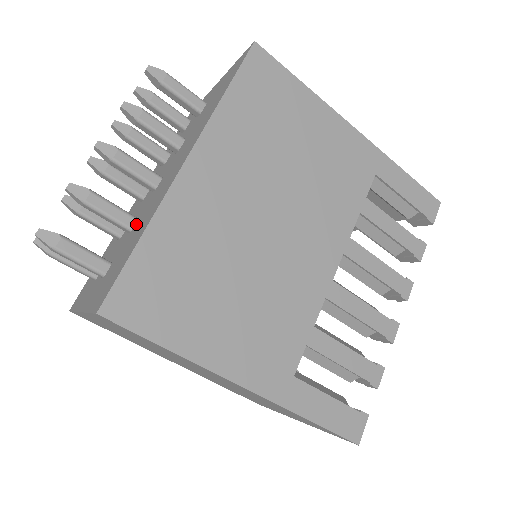
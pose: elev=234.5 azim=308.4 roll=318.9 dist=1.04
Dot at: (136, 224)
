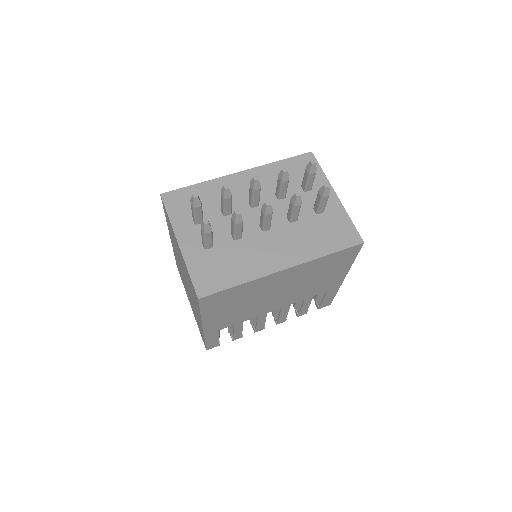
Dot at: (240, 244)
